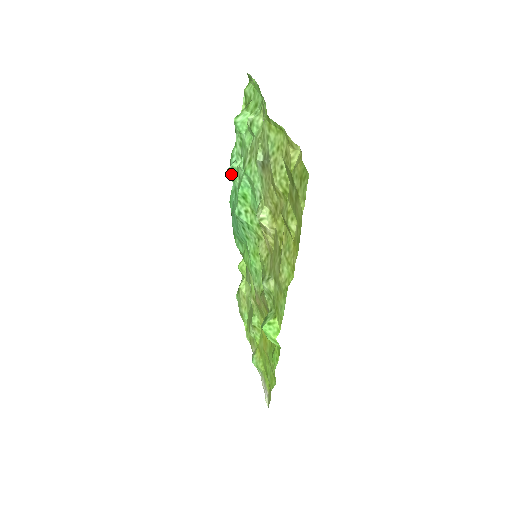
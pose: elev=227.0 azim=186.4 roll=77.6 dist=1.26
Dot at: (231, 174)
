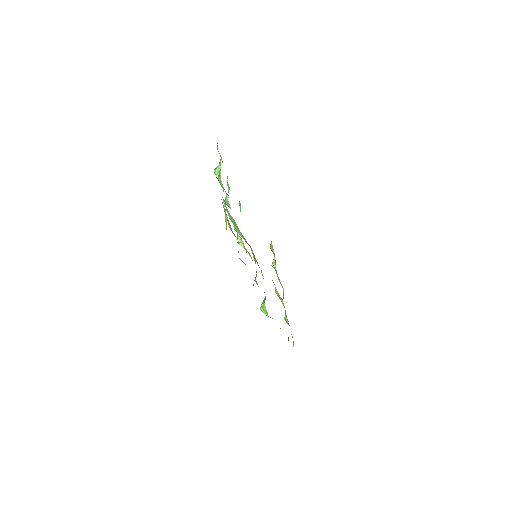
Dot at: occluded
